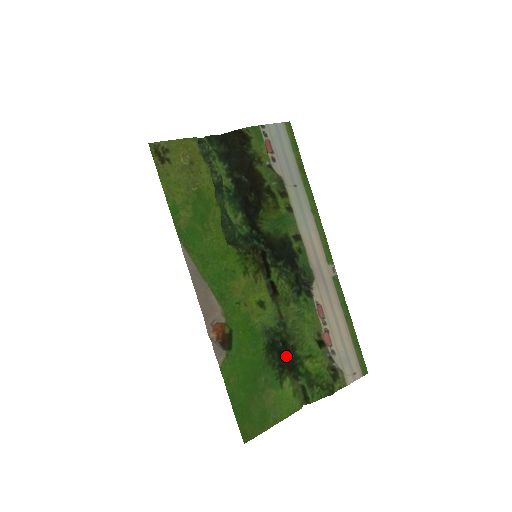
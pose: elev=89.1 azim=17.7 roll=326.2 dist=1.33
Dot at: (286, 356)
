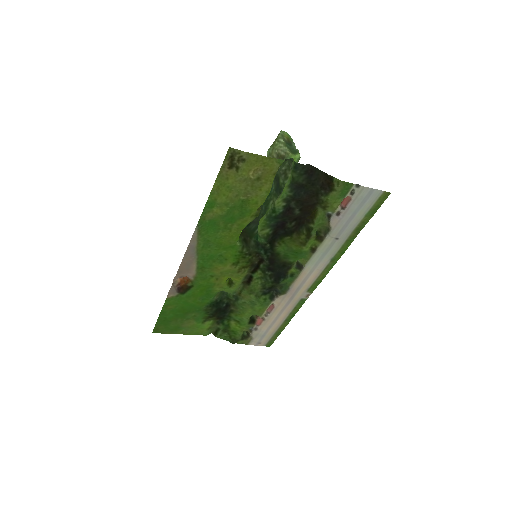
Dot at: (222, 312)
